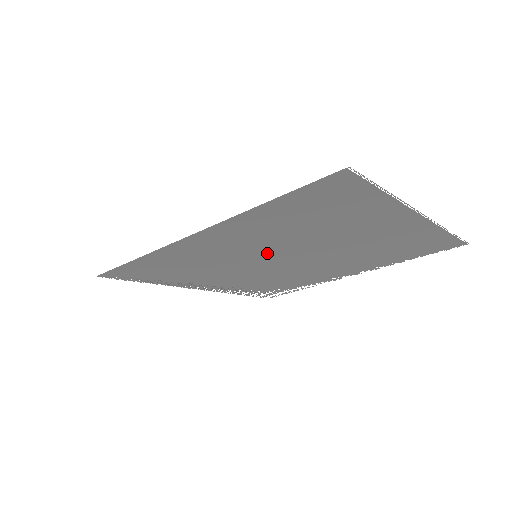
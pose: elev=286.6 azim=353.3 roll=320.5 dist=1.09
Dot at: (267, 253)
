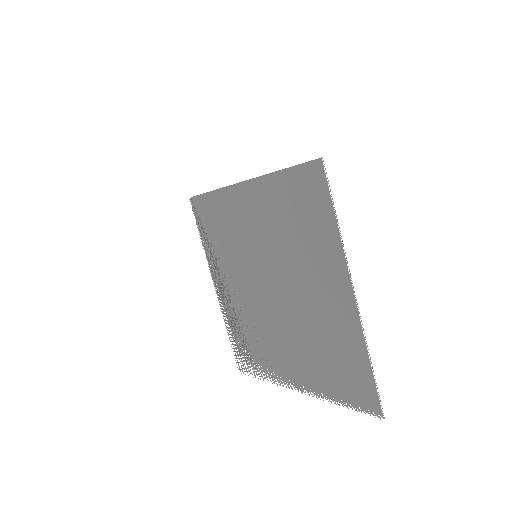
Dot at: (262, 256)
